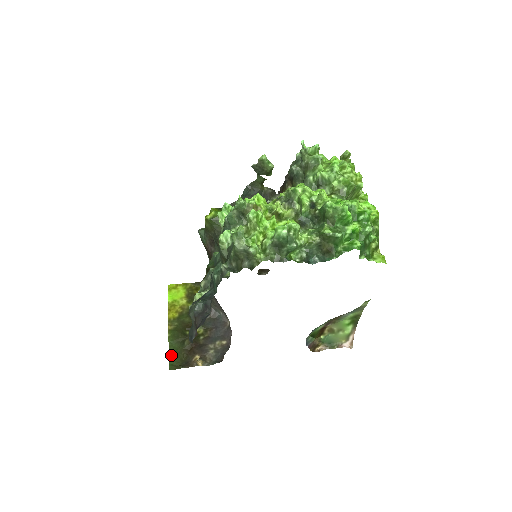
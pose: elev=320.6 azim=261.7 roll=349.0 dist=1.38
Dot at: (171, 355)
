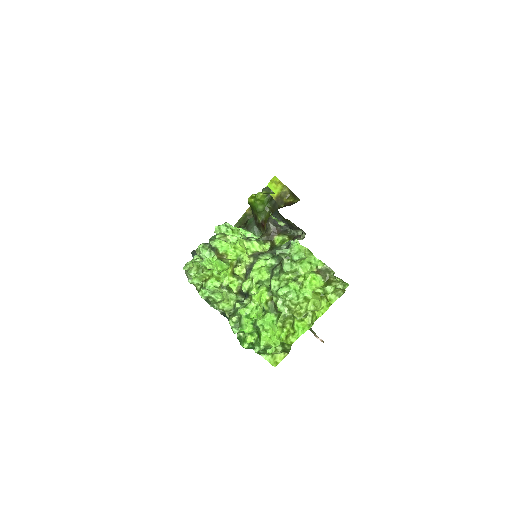
Dot at: occluded
